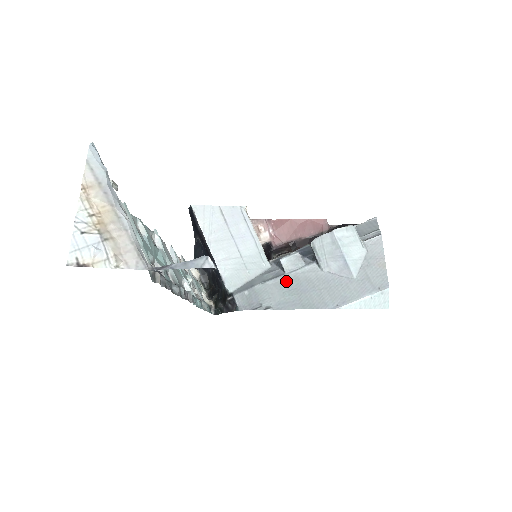
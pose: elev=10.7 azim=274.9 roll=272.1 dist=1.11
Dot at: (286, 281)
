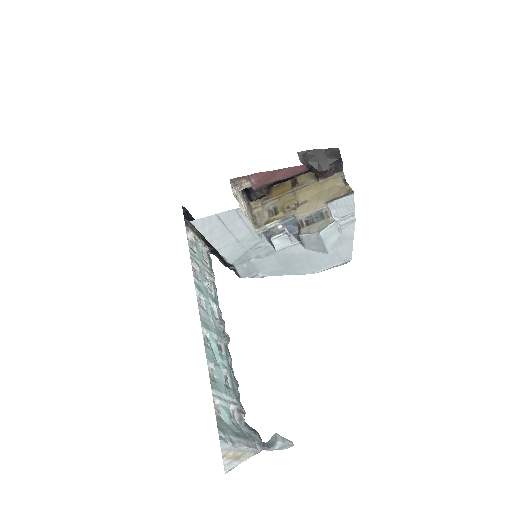
Dot at: (276, 256)
